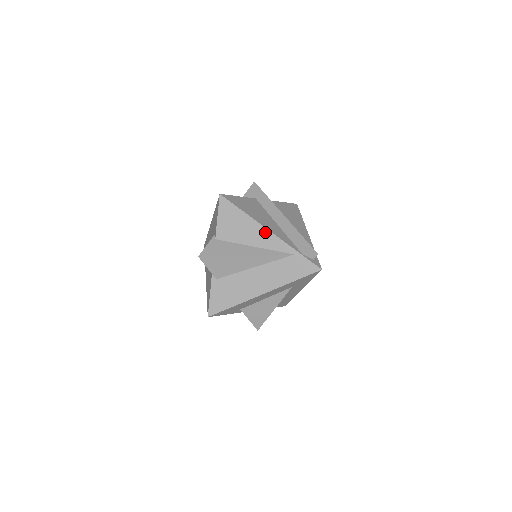
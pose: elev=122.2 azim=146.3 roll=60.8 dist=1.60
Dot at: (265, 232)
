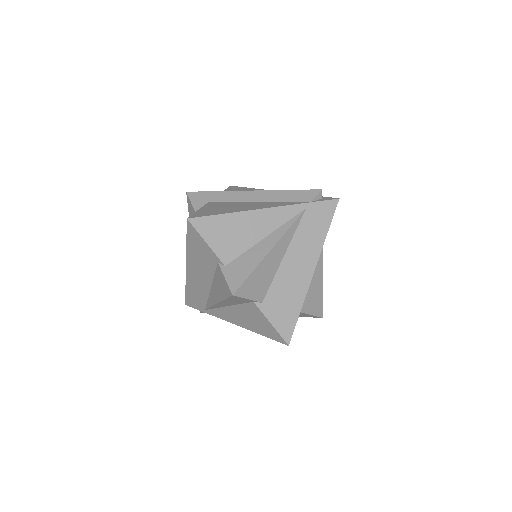
Dot at: (263, 213)
